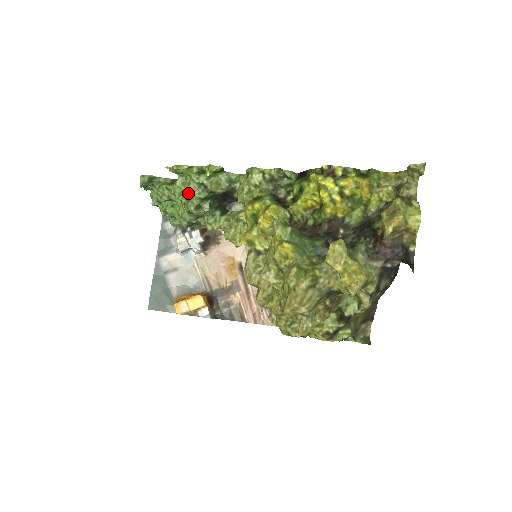
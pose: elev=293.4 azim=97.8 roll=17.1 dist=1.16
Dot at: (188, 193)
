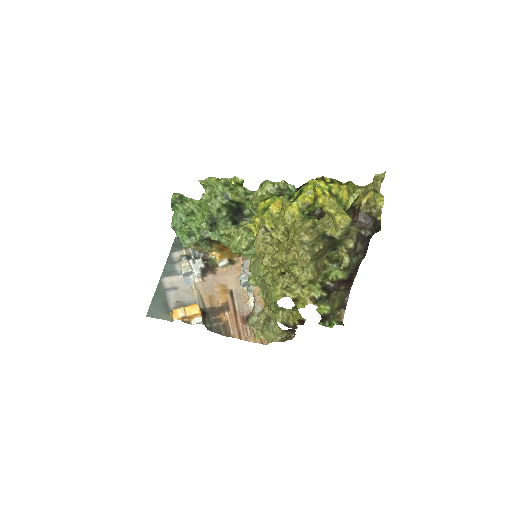
Dot at: (214, 197)
